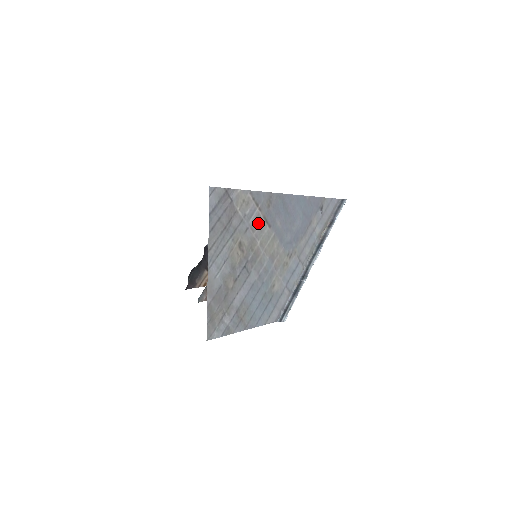
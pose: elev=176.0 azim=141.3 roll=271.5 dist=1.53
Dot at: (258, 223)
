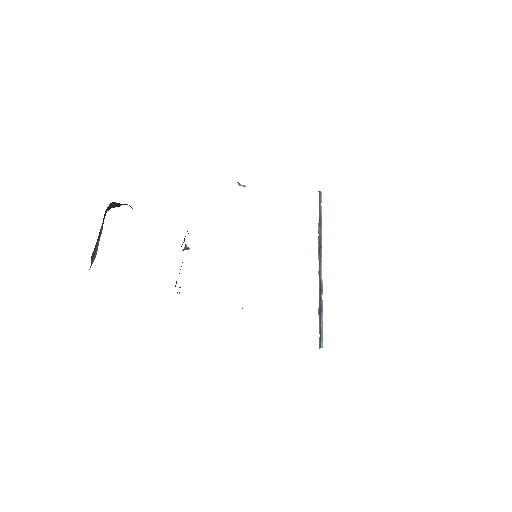
Dot at: occluded
